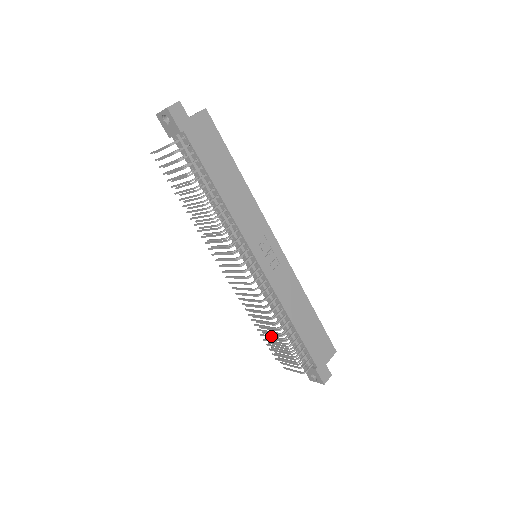
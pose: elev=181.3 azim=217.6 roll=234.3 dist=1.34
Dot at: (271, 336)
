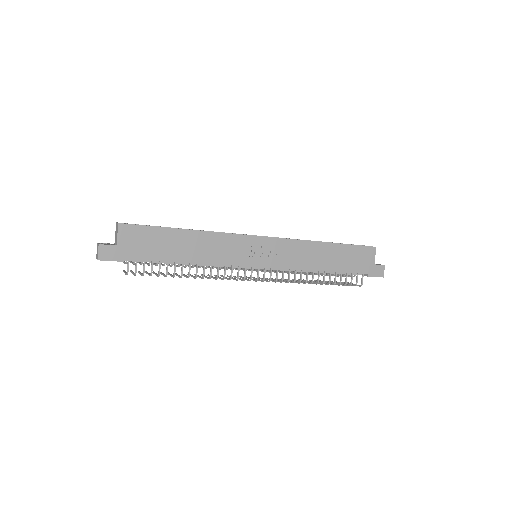
Dot at: occluded
